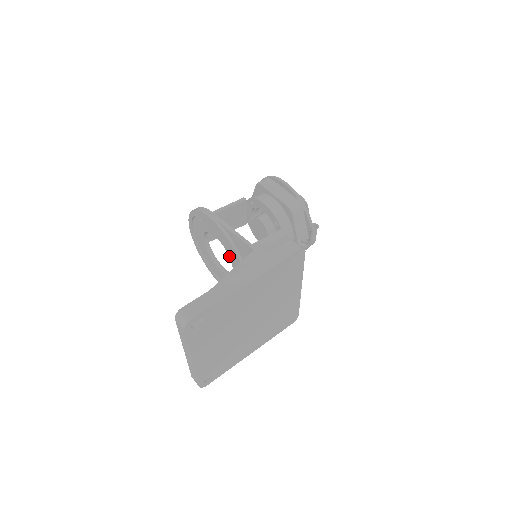
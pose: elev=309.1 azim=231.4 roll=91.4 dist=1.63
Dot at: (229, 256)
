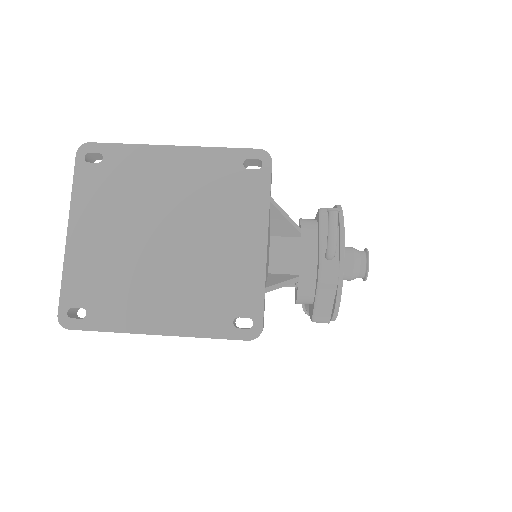
Dot at: occluded
